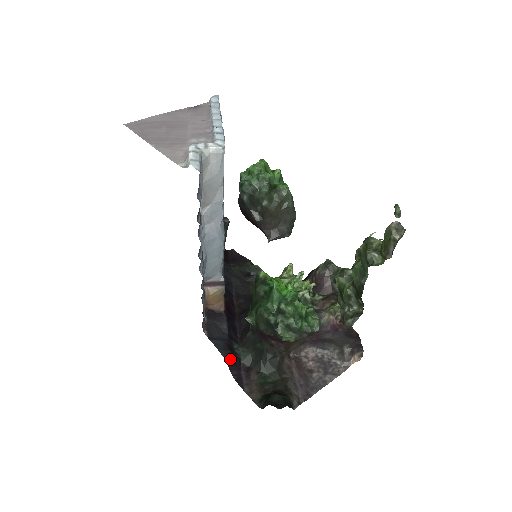
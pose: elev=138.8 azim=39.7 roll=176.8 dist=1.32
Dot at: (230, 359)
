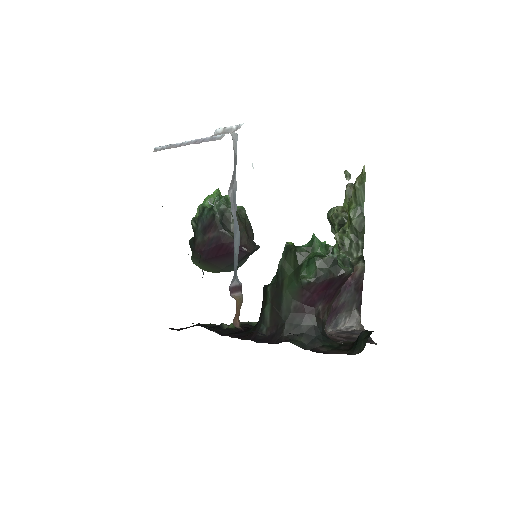
Dot at: occluded
